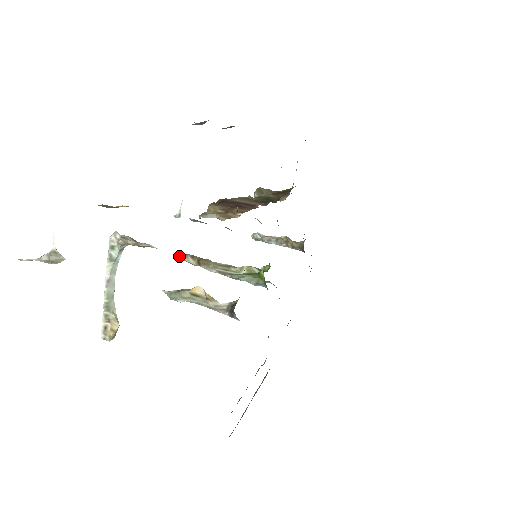
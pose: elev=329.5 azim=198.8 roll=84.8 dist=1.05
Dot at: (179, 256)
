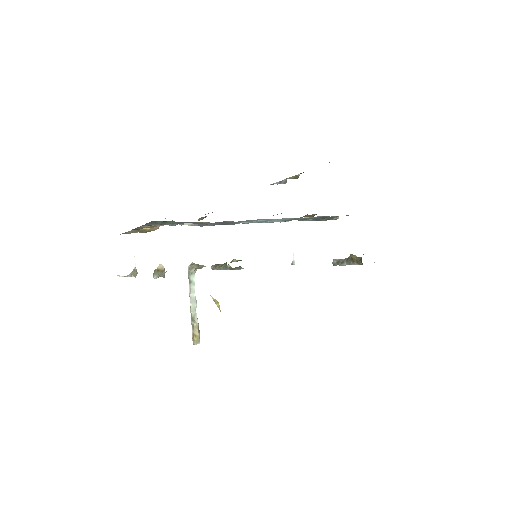
Dot at: occluded
